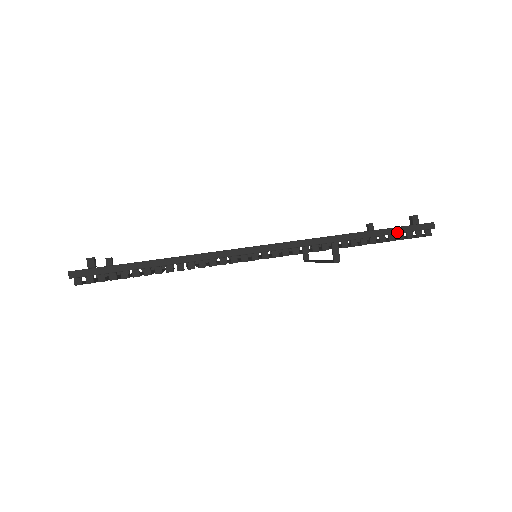
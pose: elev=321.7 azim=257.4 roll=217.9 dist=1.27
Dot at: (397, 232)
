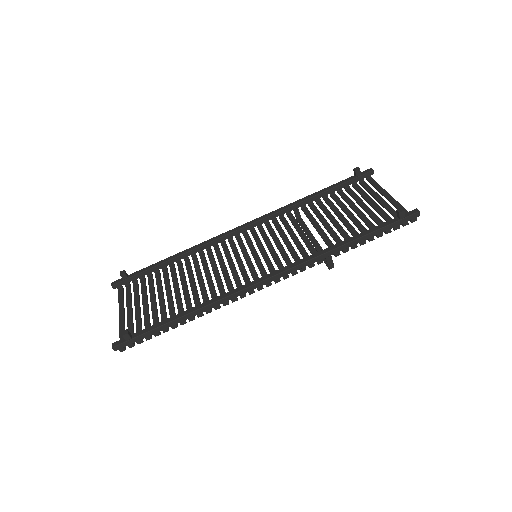
Dot at: (385, 230)
